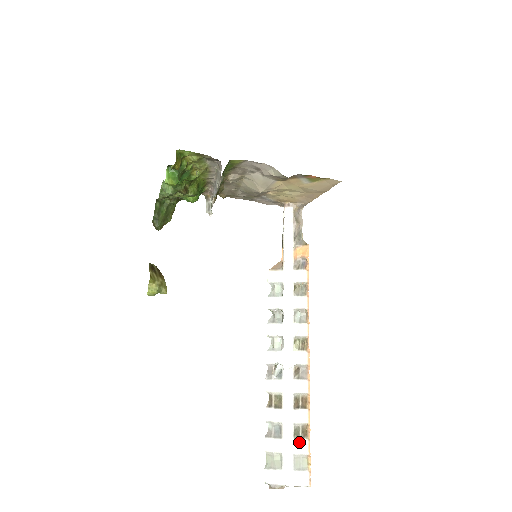
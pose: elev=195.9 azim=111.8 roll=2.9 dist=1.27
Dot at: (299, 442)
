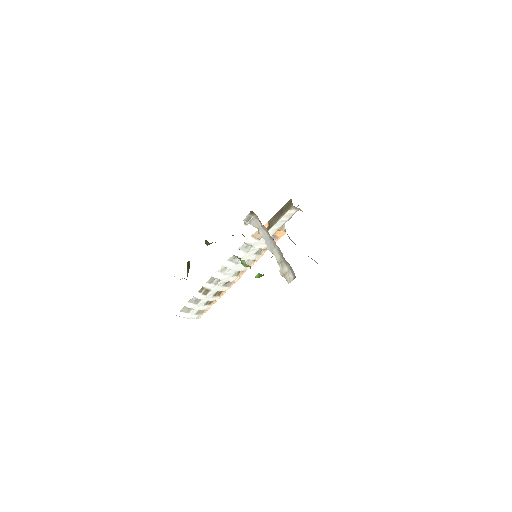
Dot at: (205, 306)
